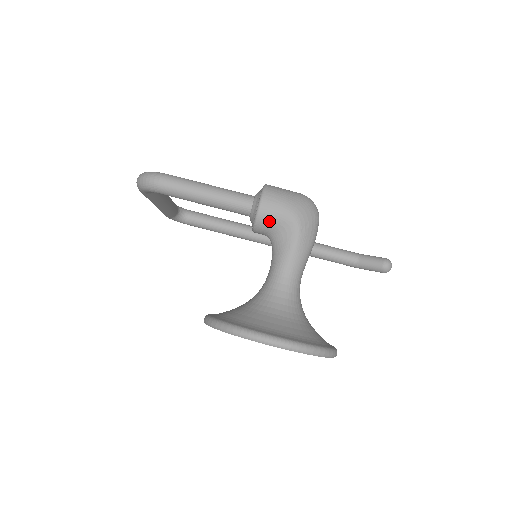
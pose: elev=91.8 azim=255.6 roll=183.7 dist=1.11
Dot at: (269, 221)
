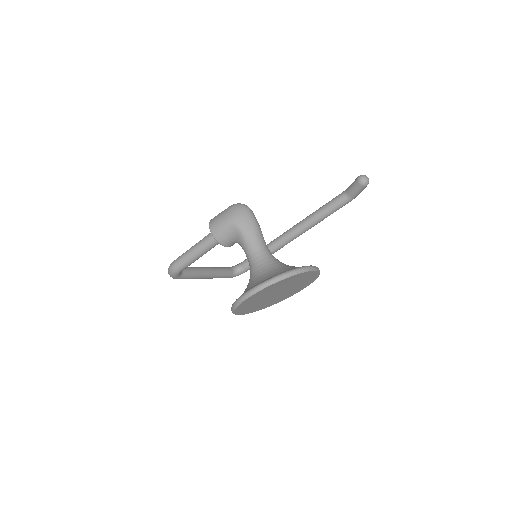
Dot at: (222, 236)
